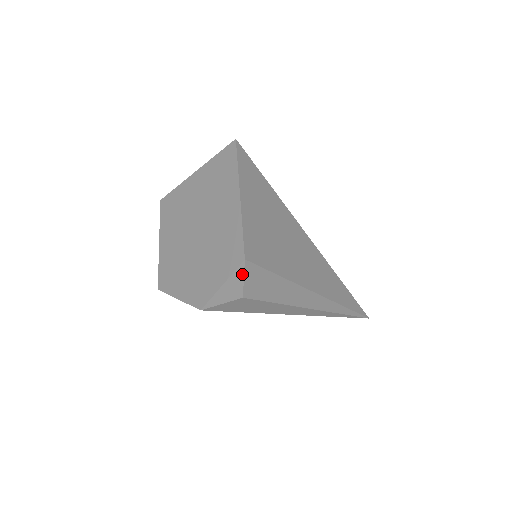
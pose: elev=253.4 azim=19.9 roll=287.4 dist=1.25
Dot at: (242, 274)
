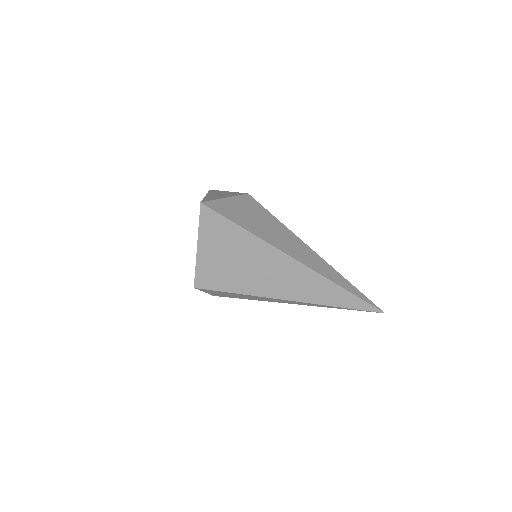
Dot at: (200, 290)
